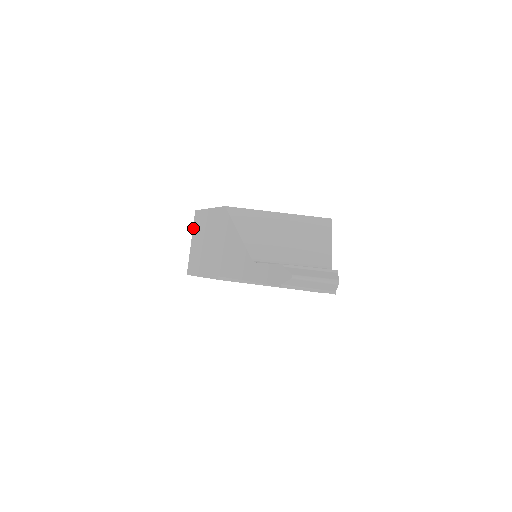
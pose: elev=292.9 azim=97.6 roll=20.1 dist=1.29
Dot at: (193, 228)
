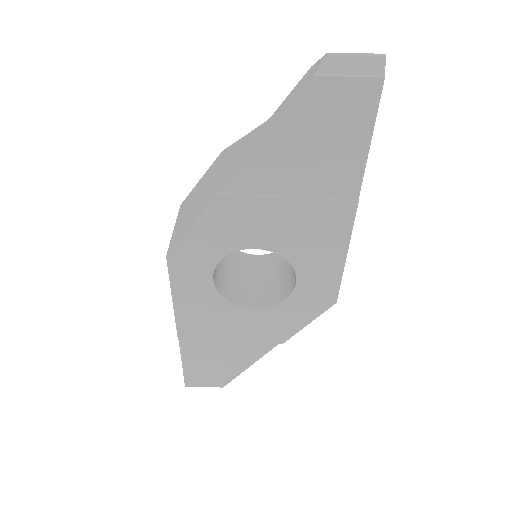
Dot at: (177, 216)
